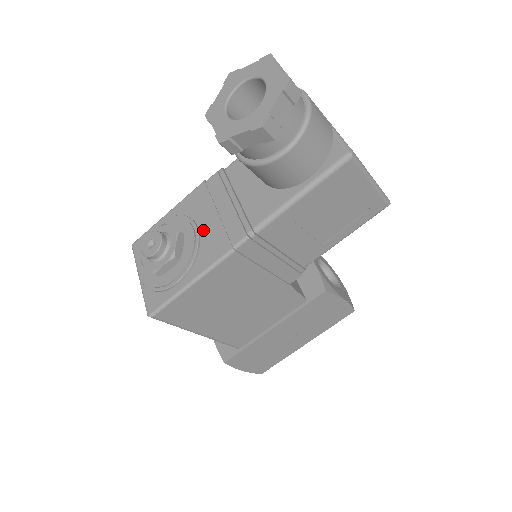
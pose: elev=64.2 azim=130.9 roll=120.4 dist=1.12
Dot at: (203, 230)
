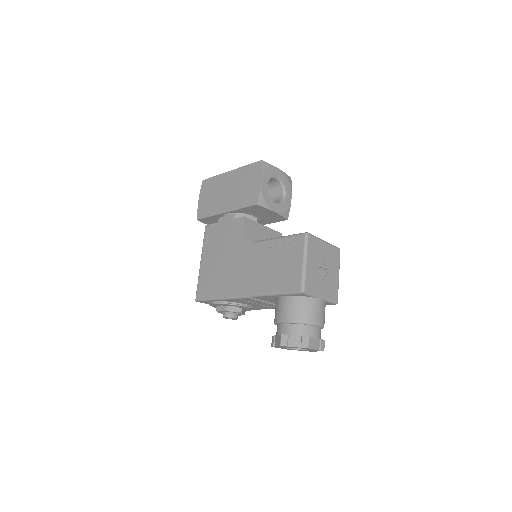
Dot at: (252, 305)
